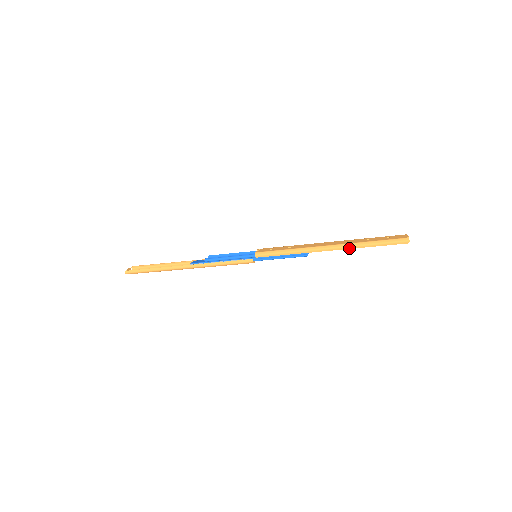
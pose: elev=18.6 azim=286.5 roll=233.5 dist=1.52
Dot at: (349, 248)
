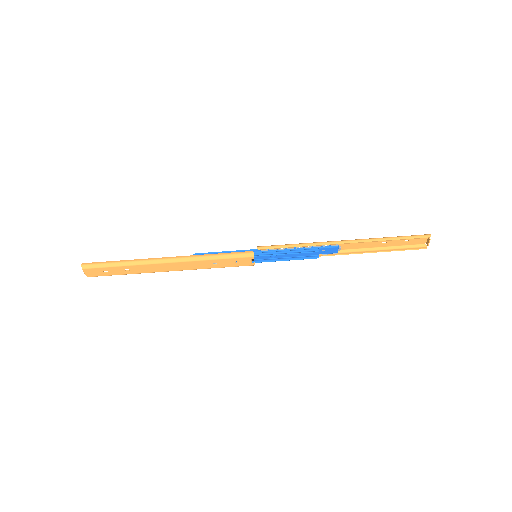
Dot at: (366, 241)
